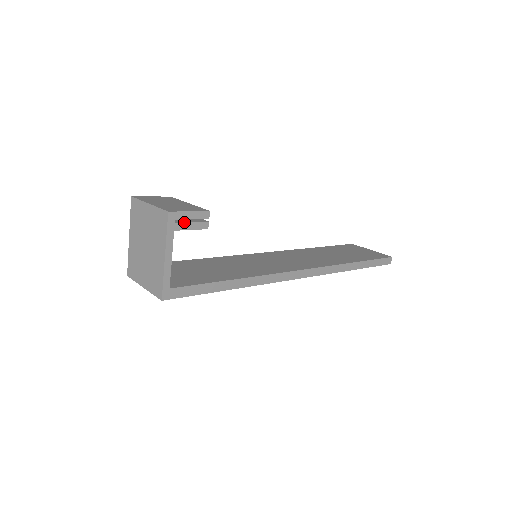
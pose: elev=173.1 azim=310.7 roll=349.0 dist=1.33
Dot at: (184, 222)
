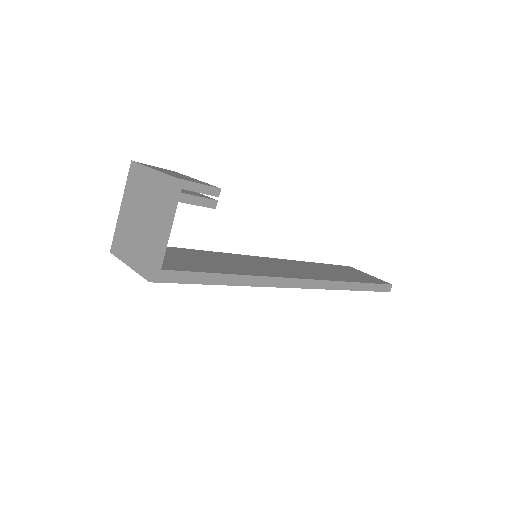
Dot at: (191, 194)
